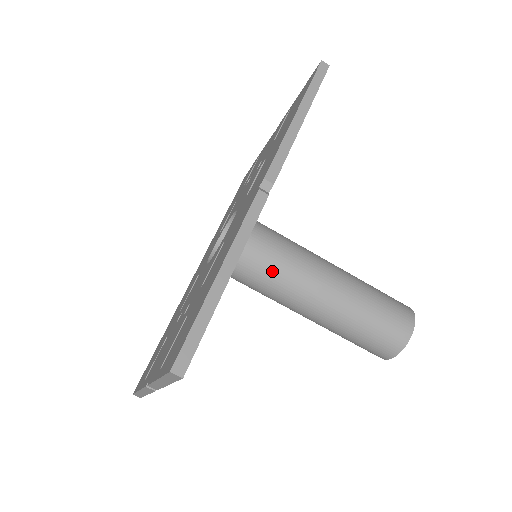
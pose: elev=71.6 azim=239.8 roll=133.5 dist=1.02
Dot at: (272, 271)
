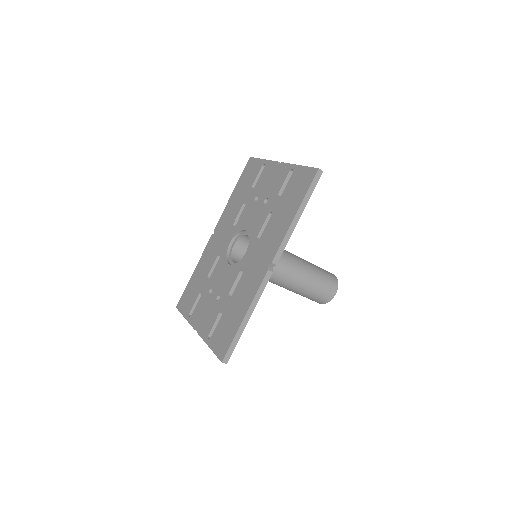
Dot at: occluded
